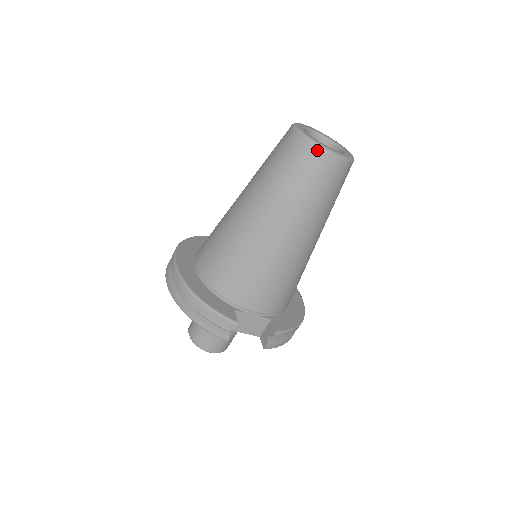
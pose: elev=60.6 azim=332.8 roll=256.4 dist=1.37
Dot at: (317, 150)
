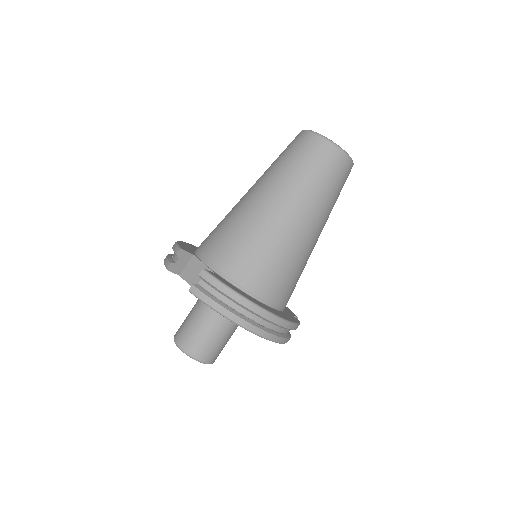
Dot at: (301, 132)
